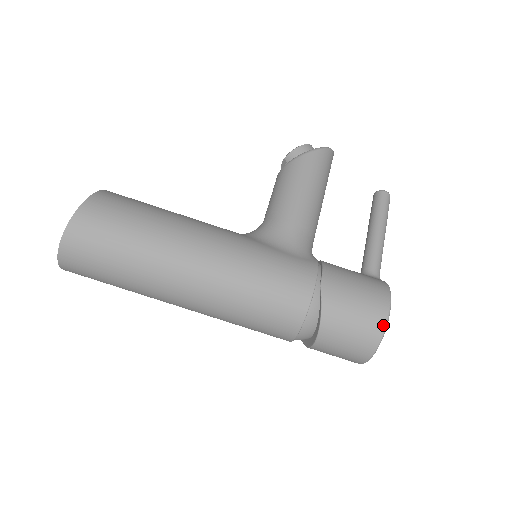
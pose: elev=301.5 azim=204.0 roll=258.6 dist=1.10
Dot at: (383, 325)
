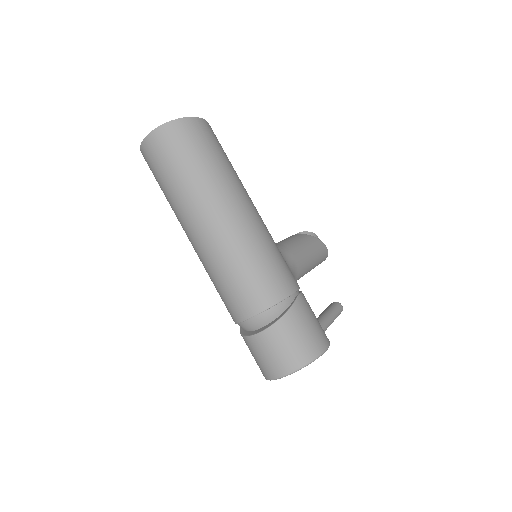
Dot at: (319, 353)
